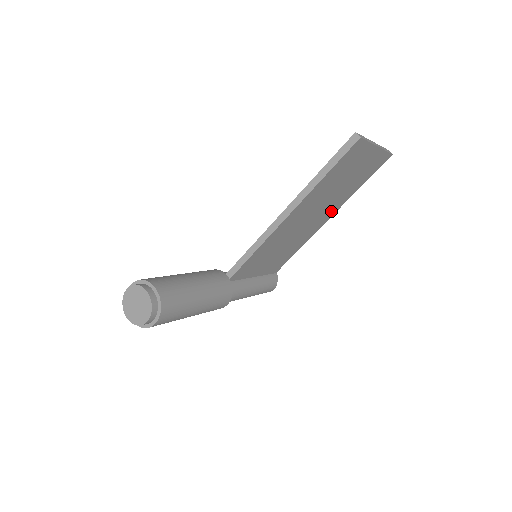
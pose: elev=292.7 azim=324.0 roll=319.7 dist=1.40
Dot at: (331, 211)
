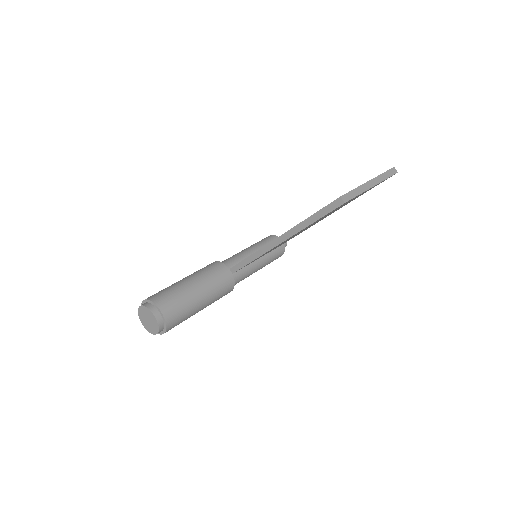
Dot at: occluded
